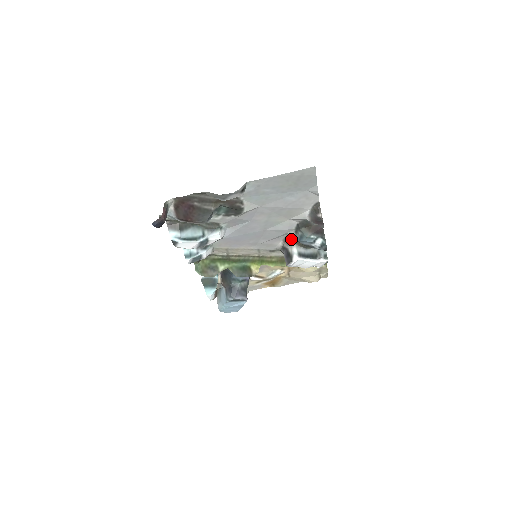
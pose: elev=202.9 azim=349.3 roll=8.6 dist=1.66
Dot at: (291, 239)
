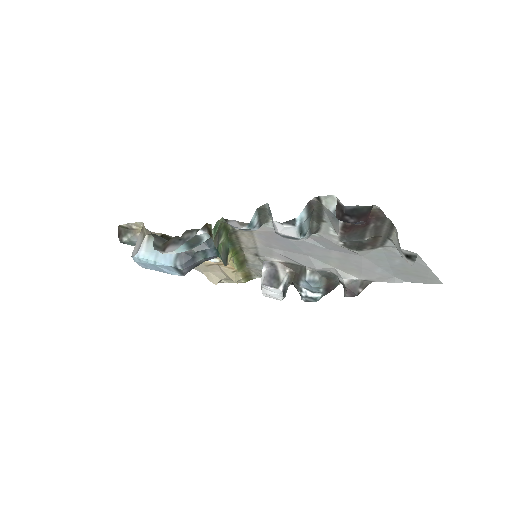
Dot at: (293, 268)
